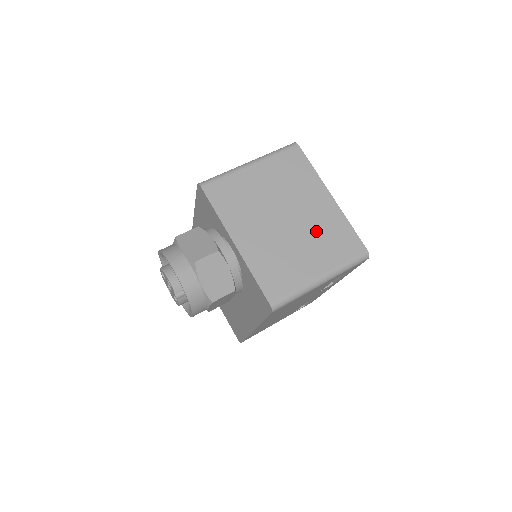
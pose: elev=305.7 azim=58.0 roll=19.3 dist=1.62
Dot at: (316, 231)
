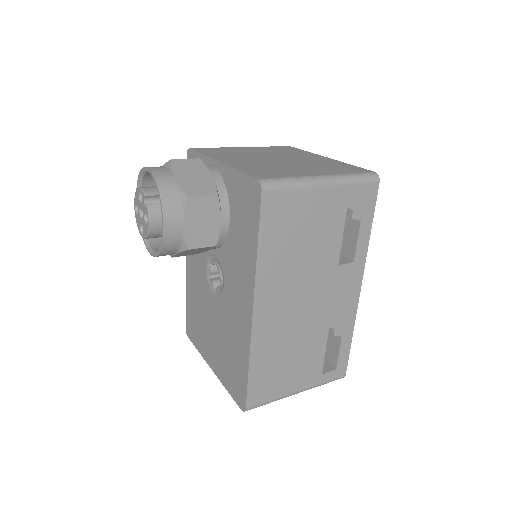
Dot at: (312, 164)
